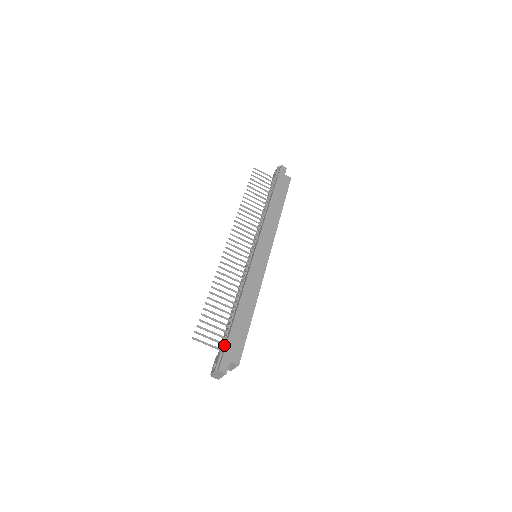
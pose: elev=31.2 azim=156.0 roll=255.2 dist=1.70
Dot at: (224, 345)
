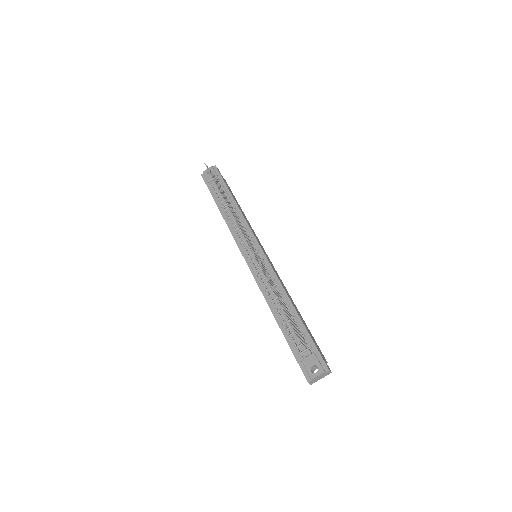
Dot at: (308, 346)
